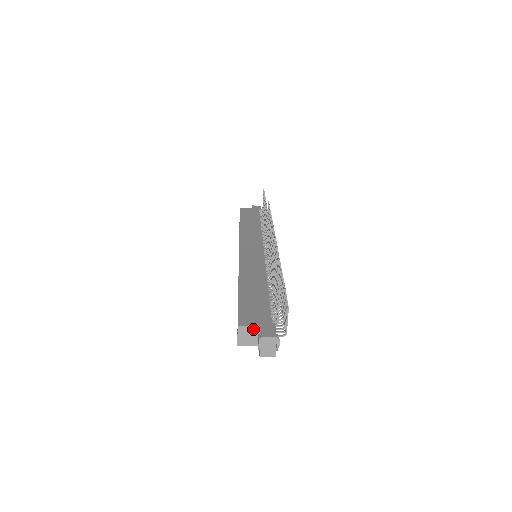
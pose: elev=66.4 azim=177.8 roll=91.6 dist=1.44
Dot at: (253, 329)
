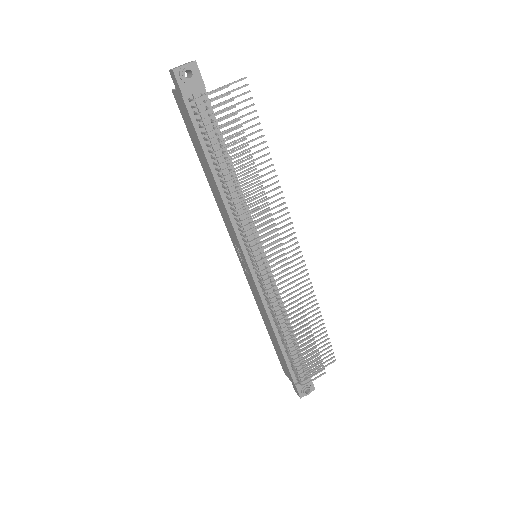
Dot at: occluded
